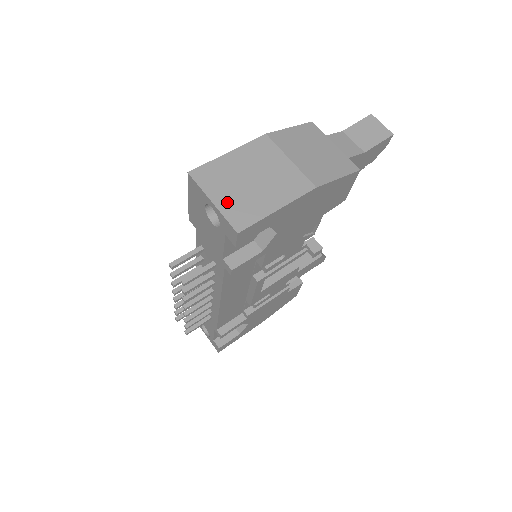
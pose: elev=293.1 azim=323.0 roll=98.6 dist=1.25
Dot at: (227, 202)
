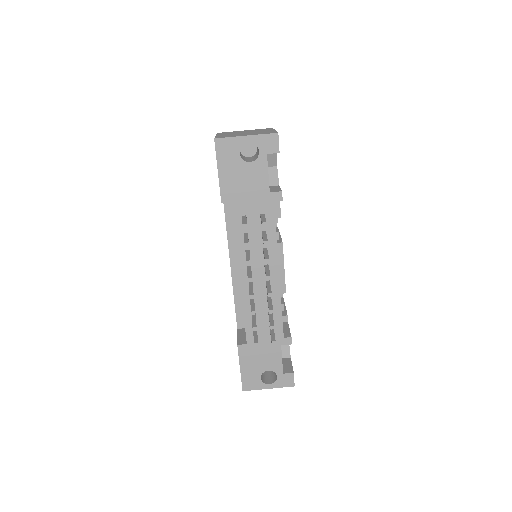
Dot at: (252, 134)
